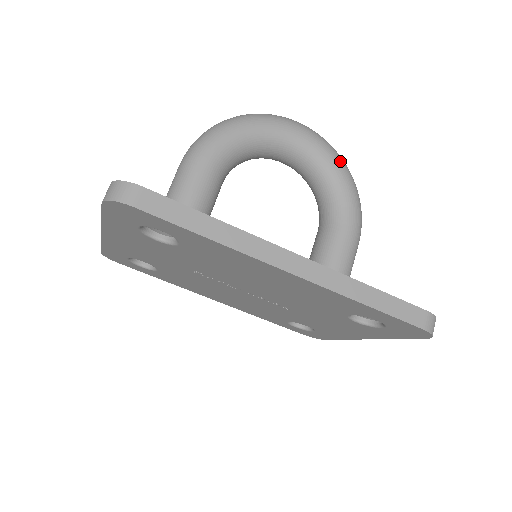
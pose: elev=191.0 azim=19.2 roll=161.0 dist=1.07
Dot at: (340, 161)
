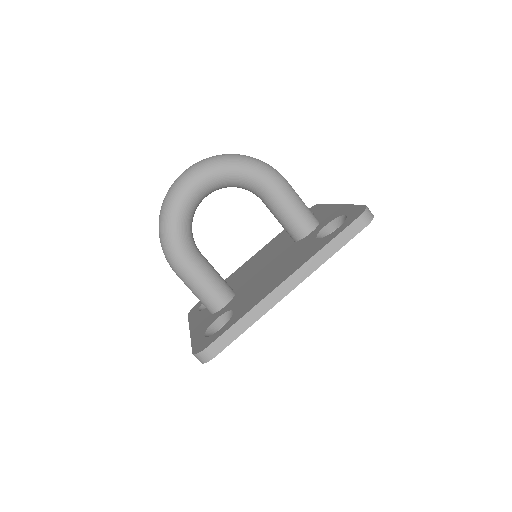
Dot at: (227, 164)
